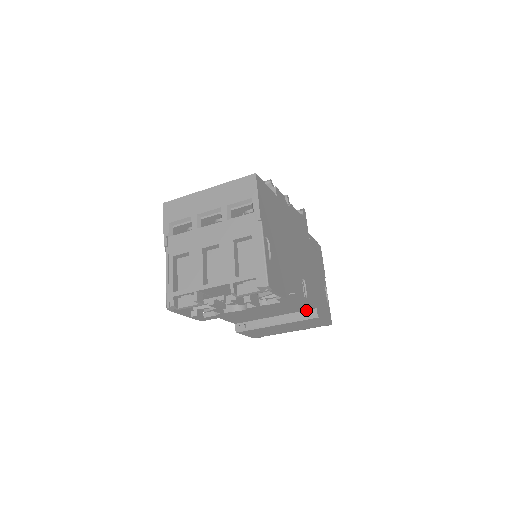
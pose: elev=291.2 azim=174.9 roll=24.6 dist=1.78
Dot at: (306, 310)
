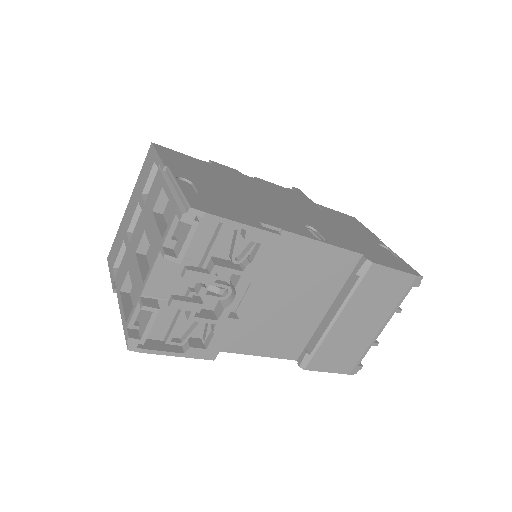
Dot at: (354, 269)
